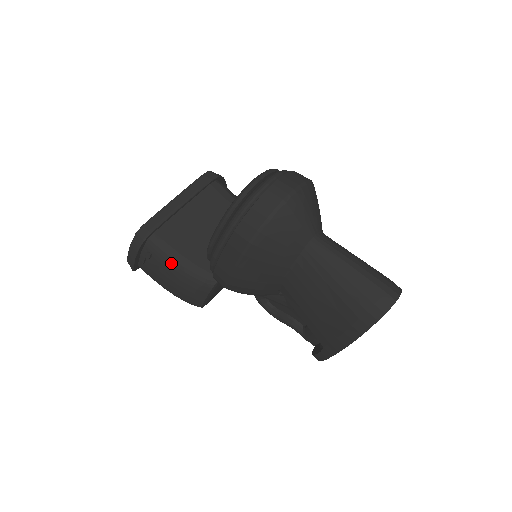
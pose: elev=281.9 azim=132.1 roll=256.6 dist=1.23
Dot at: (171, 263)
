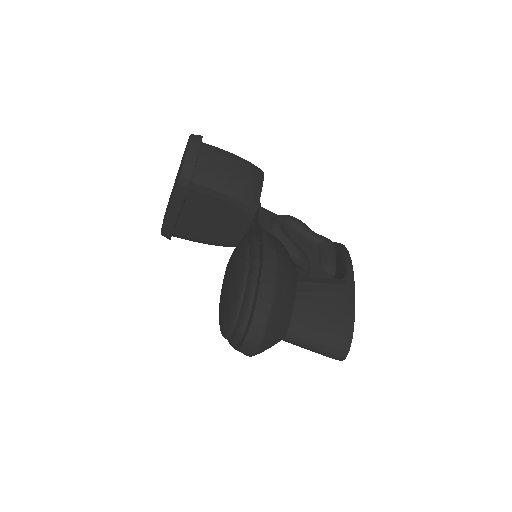
Dot at: (198, 242)
